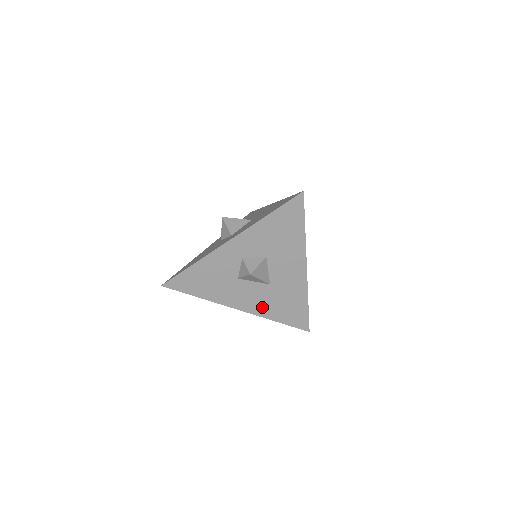
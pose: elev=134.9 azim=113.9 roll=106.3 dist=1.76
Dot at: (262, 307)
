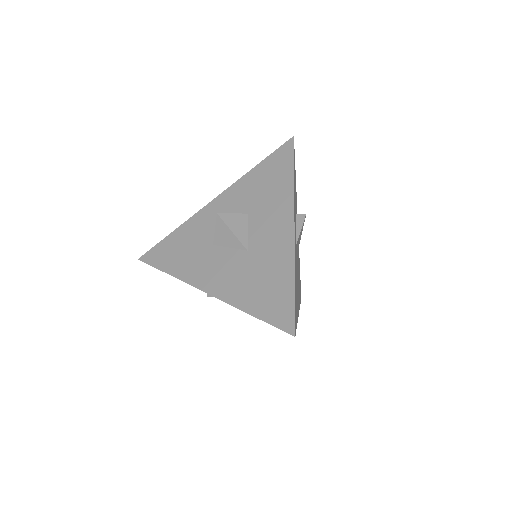
Dot at: (233, 287)
